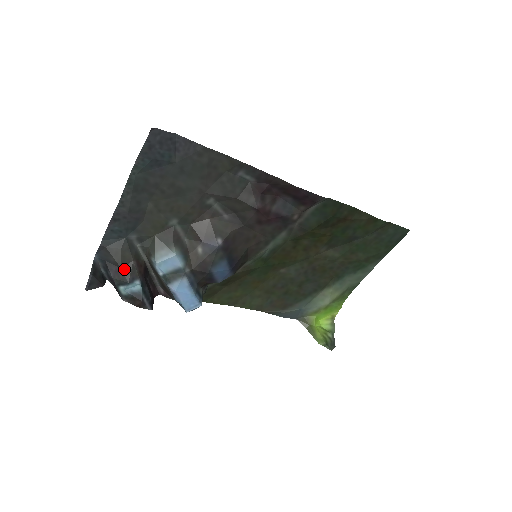
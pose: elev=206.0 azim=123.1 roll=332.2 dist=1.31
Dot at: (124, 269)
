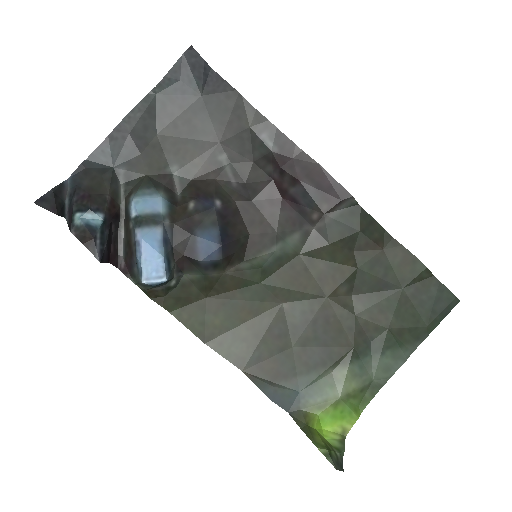
Dot at: (93, 196)
